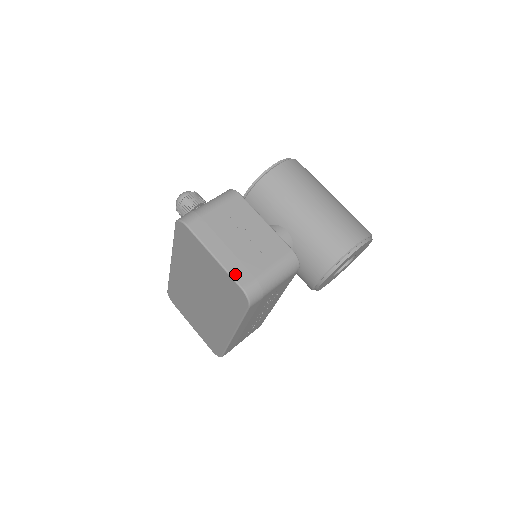
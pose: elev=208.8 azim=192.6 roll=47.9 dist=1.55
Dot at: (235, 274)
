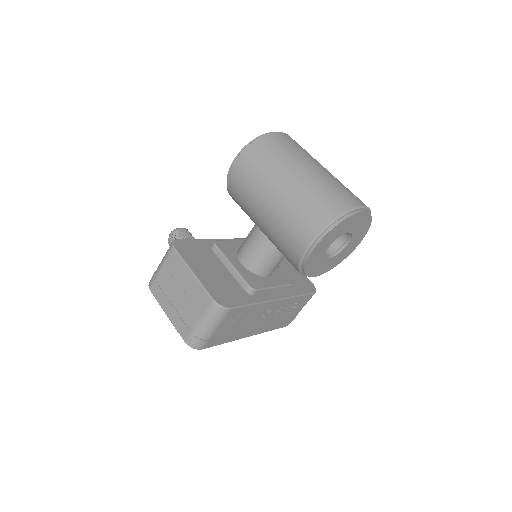
Dot at: (179, 330)
